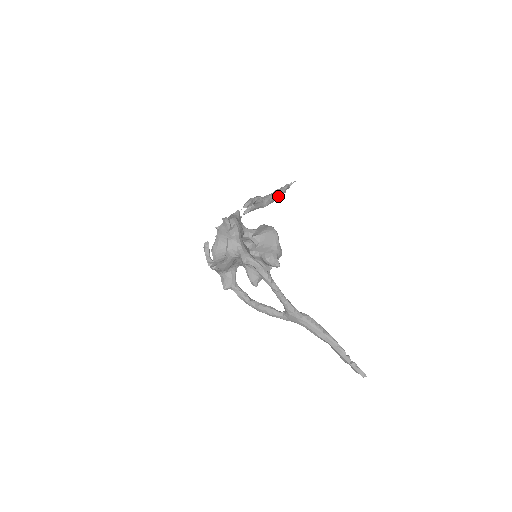
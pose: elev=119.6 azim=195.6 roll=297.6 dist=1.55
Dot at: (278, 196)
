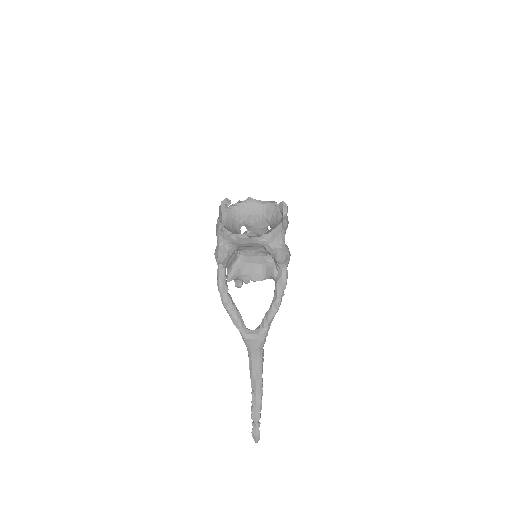
Dot at: occluded
